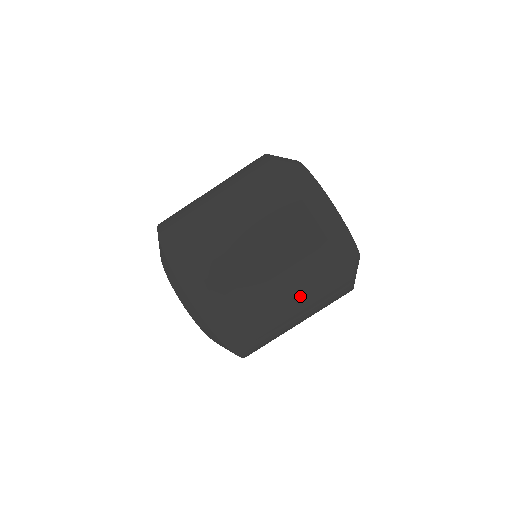
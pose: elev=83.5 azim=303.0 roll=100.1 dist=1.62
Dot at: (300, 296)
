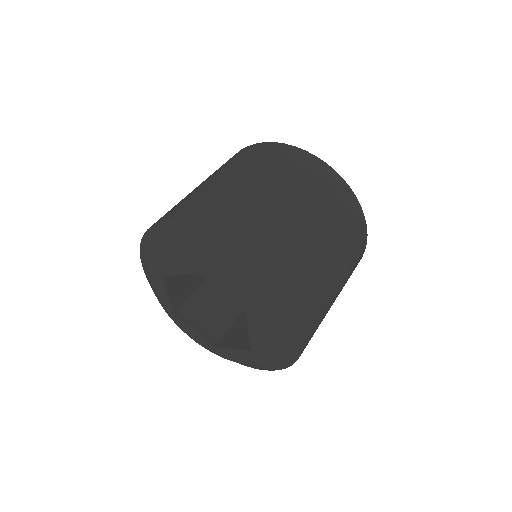
Dot at: (237, 168)
